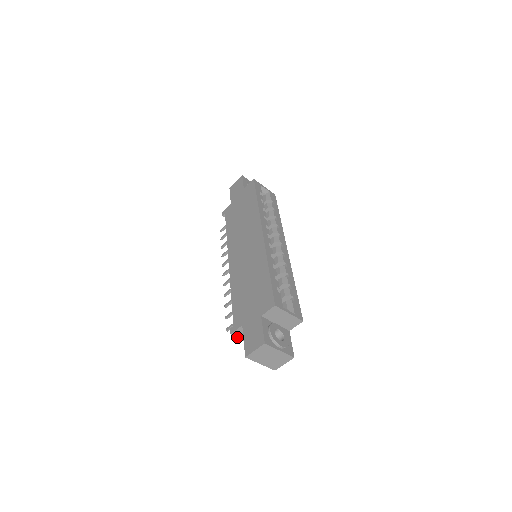
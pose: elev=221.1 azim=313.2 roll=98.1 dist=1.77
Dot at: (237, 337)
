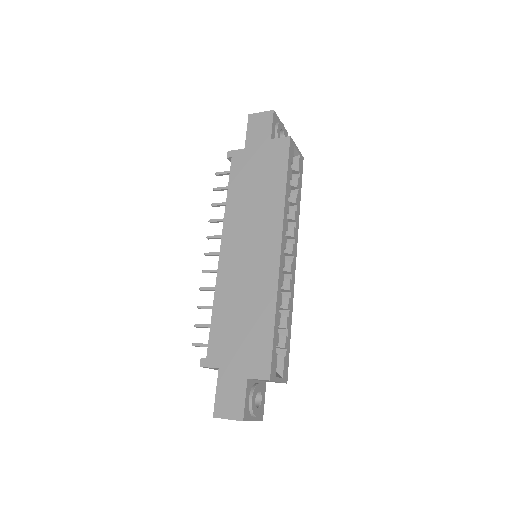
Dot at: occluded
